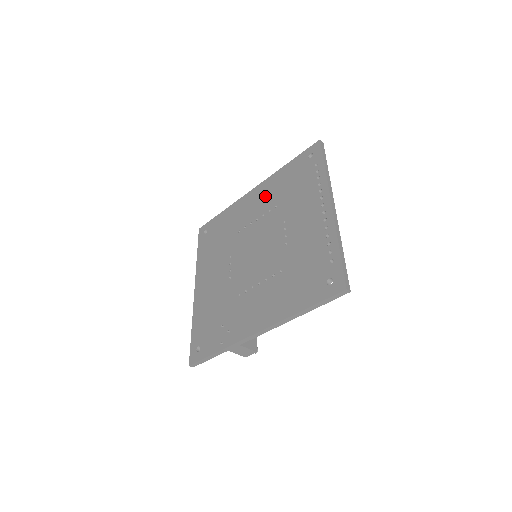
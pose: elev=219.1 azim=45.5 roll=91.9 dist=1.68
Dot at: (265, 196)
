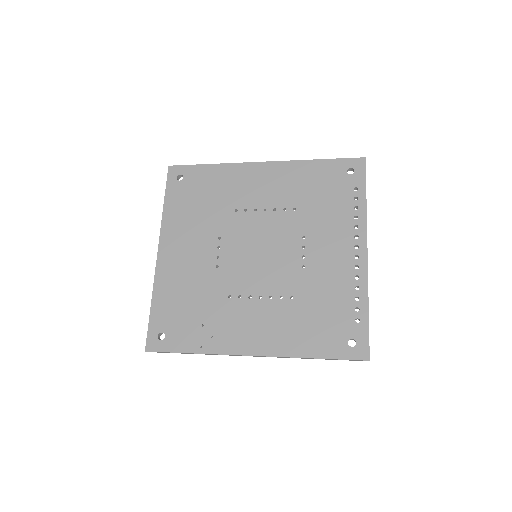
Dot at: (280, 185)
